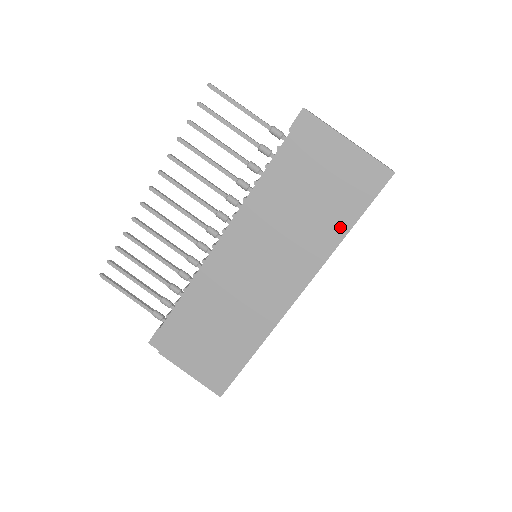
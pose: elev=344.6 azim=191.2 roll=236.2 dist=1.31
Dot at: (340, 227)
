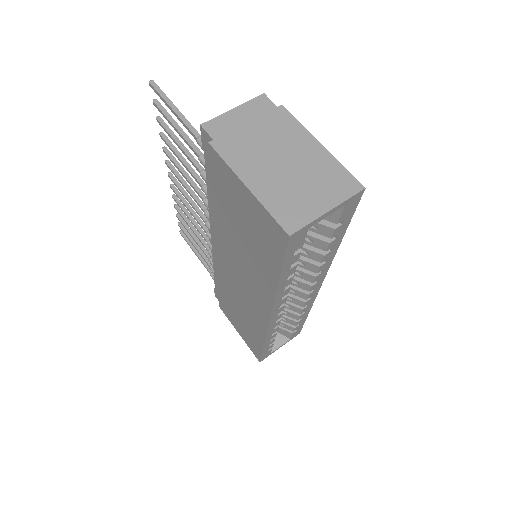
Dot at: (270, 273)
